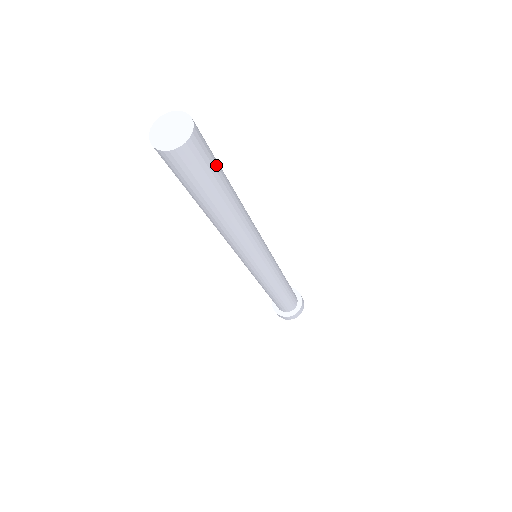
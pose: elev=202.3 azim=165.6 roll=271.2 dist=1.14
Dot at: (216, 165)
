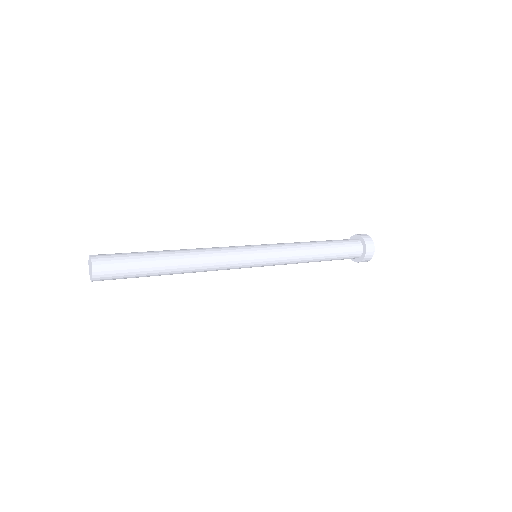
Dot at: (130, 257)
